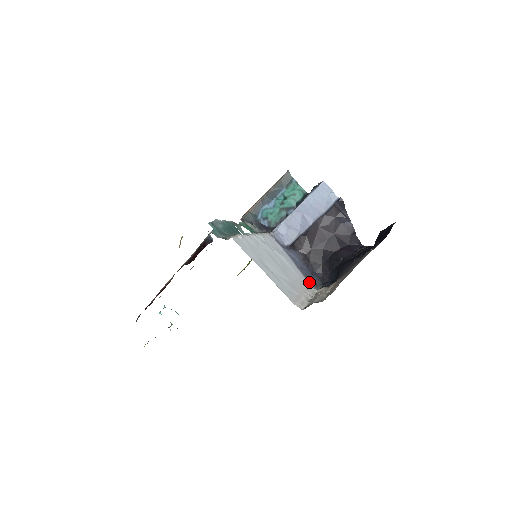
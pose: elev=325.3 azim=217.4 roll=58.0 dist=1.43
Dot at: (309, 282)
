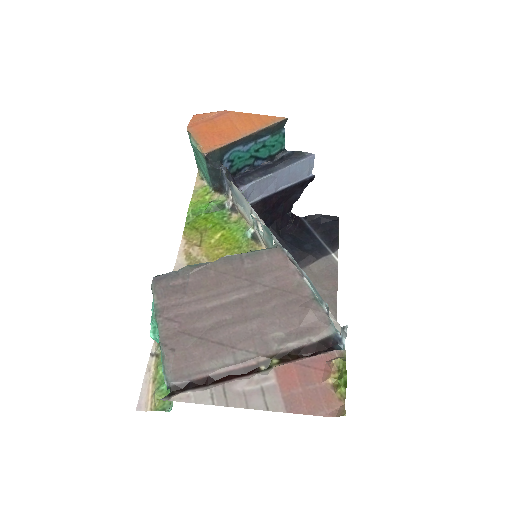
Dot at: occluded
